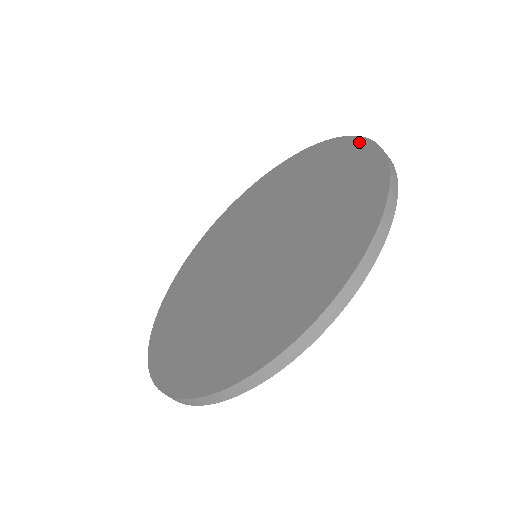
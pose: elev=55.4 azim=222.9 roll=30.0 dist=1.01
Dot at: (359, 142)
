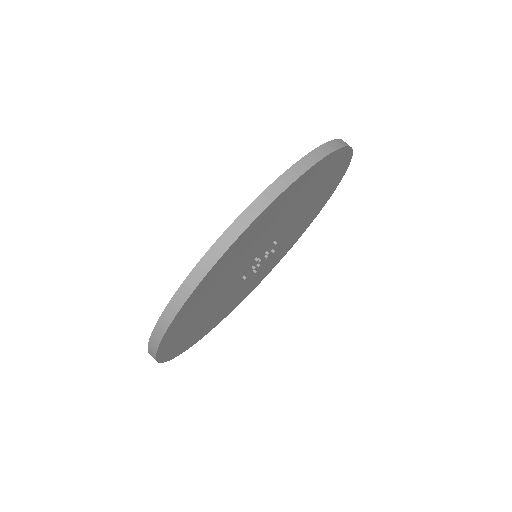
Dot at: occluded
